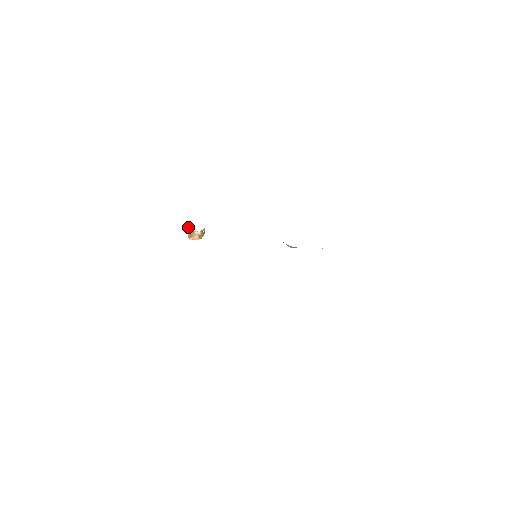
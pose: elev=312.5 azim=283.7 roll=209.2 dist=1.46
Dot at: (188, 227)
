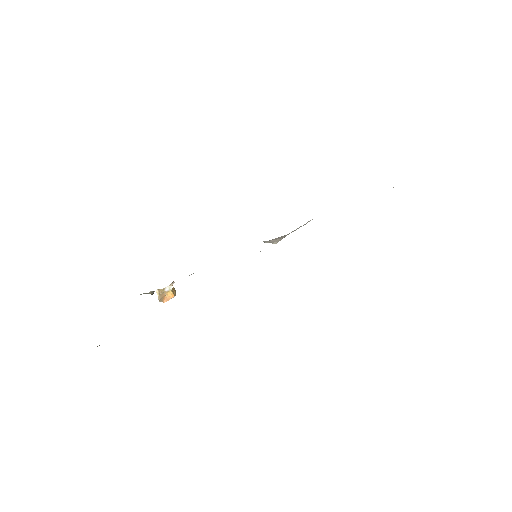
Dot at: (153, 293)
